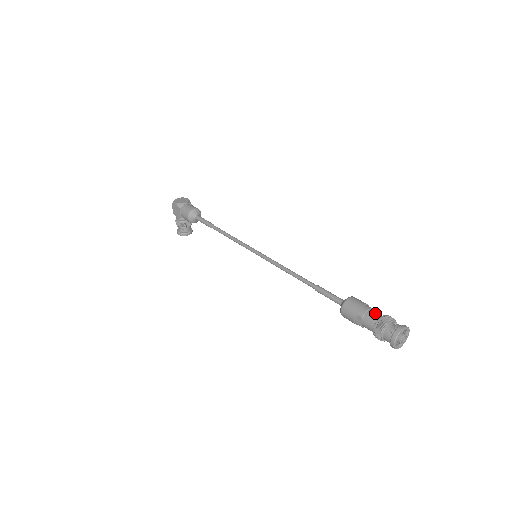
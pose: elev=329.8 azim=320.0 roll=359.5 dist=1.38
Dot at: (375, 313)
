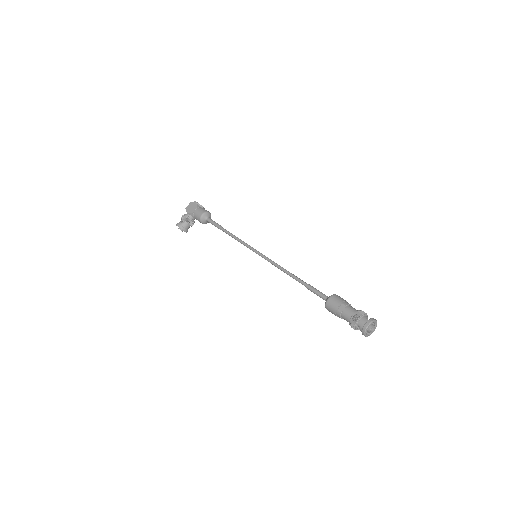
Dot at: occluded
